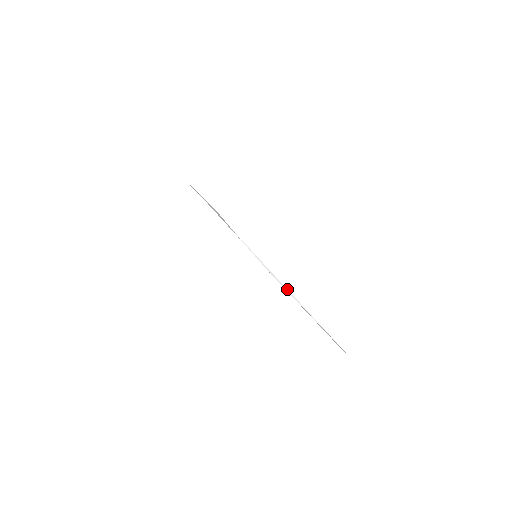
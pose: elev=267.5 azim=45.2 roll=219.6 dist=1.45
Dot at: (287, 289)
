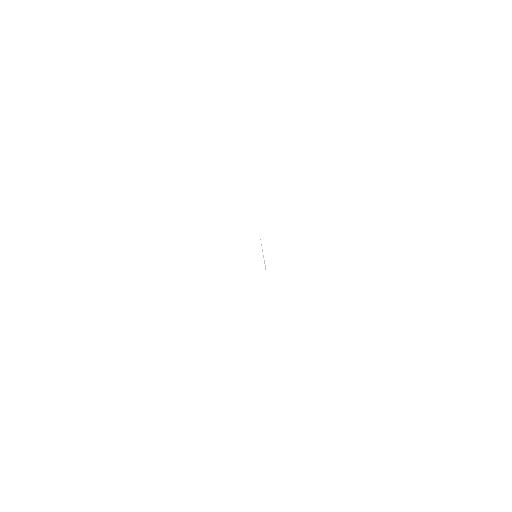
Dot at: occluded
